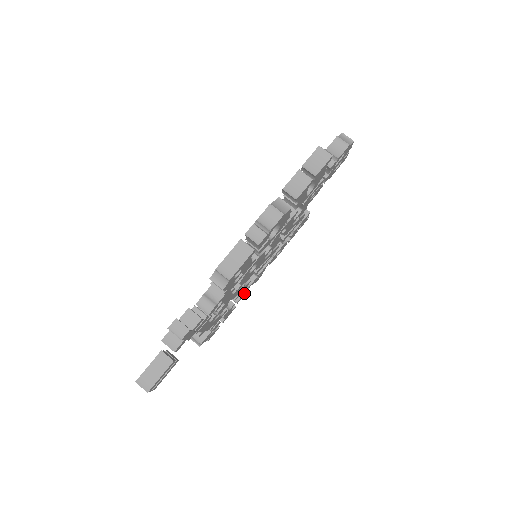
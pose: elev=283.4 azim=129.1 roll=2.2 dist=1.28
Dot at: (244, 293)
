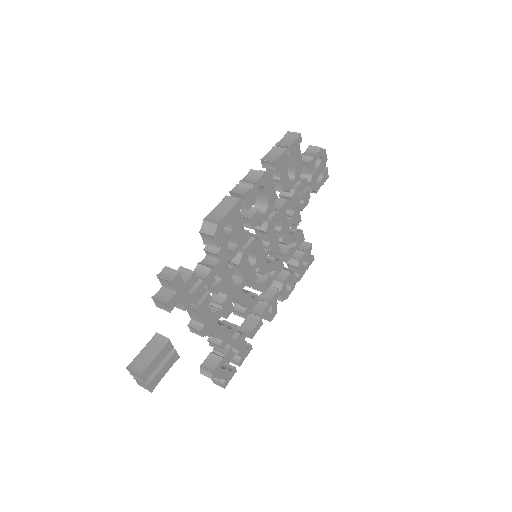
Dot at: (257, 323)
